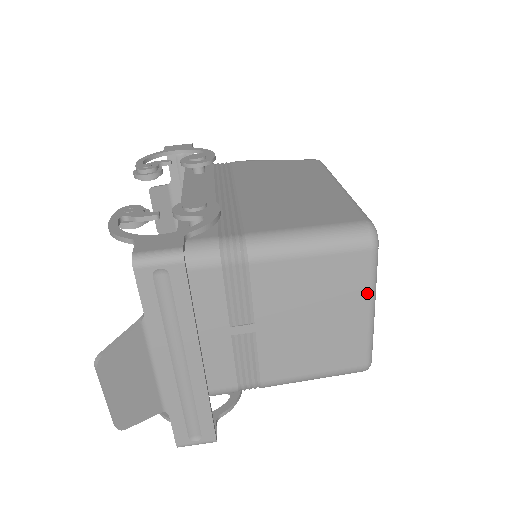
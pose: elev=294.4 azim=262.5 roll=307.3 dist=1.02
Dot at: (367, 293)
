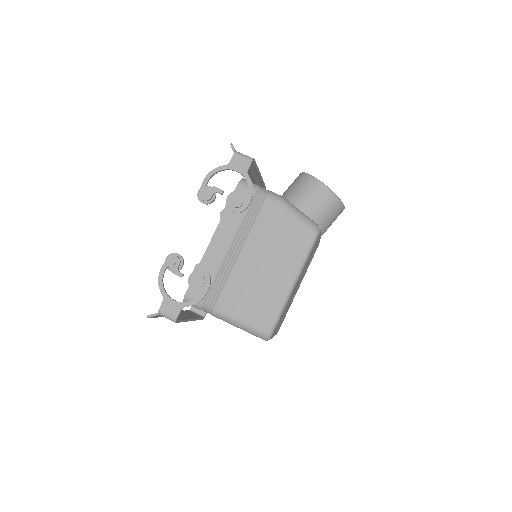
Dot at: occluded
